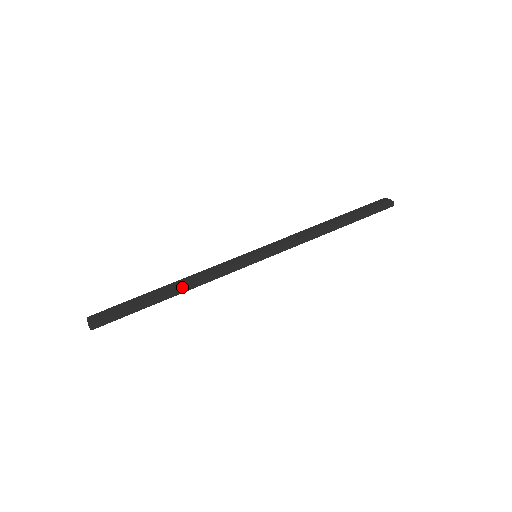
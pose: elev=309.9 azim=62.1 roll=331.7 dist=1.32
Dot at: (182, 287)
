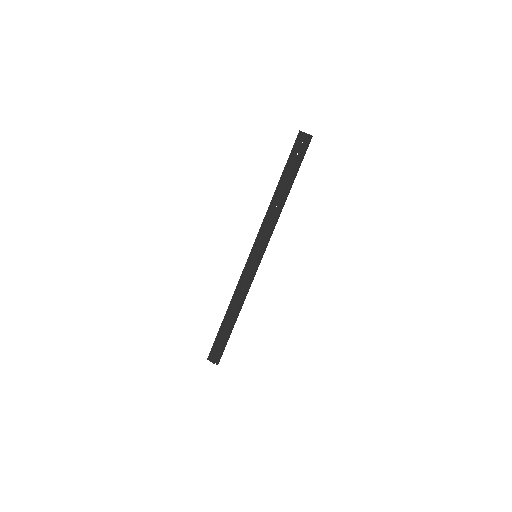
Dot at: (239, 312)
